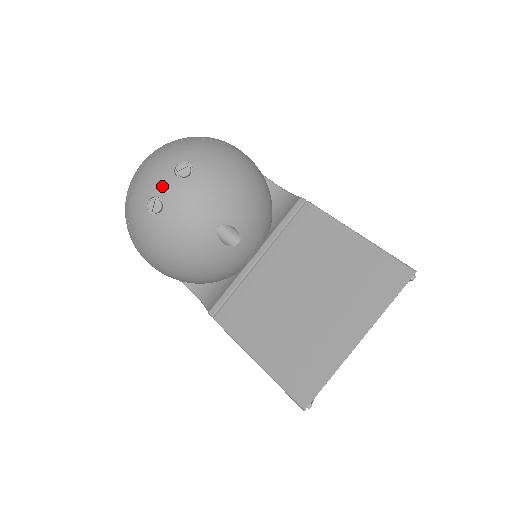
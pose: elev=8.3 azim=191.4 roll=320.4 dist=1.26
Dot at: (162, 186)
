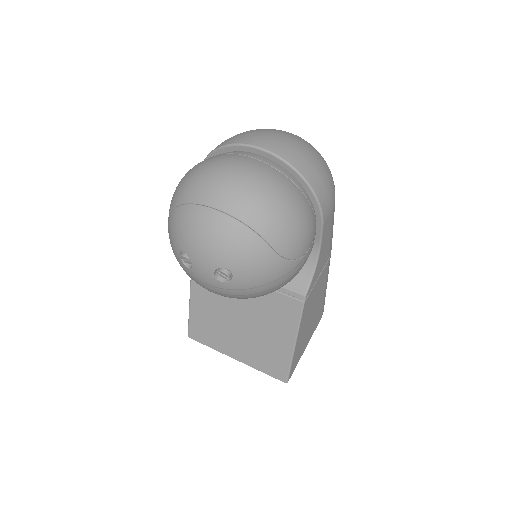
Dot at: (199, 265)
